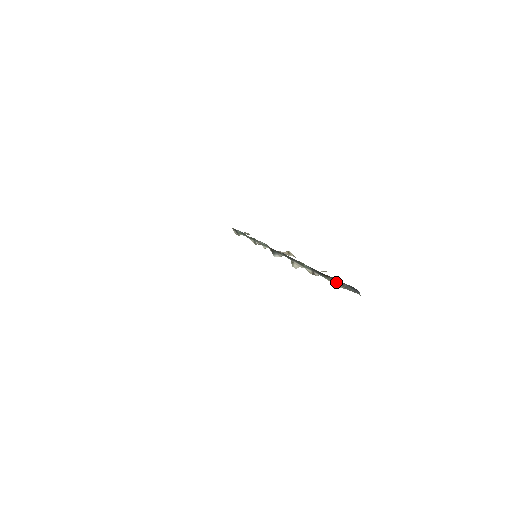
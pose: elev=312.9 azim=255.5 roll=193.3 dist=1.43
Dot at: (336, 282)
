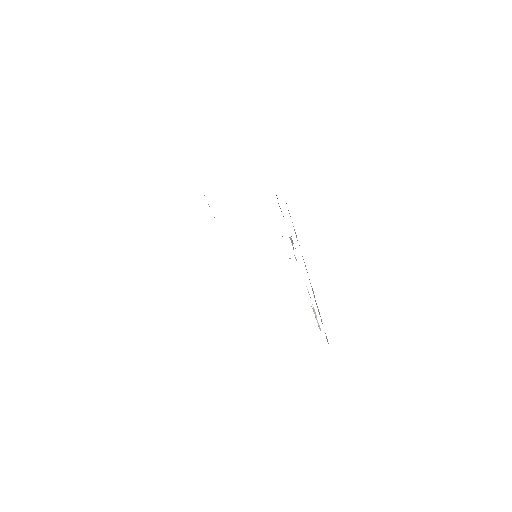
Dot at: occluded
